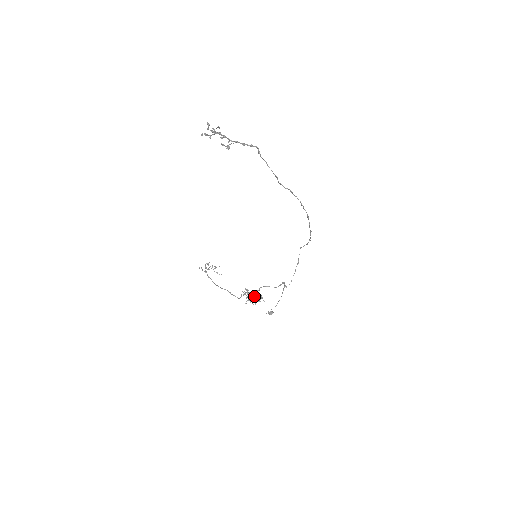
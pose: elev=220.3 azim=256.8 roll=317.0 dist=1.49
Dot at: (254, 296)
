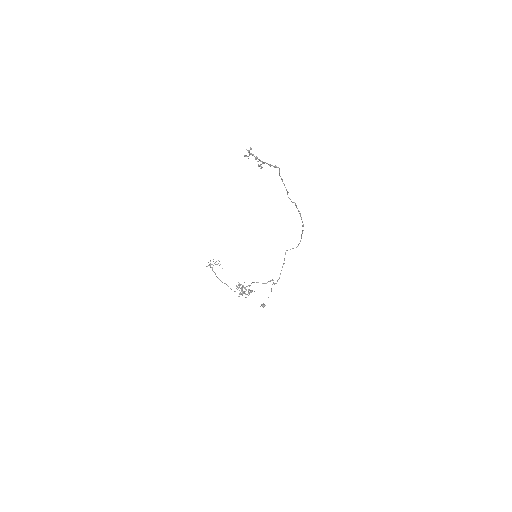
Dot at: (246, 290)
